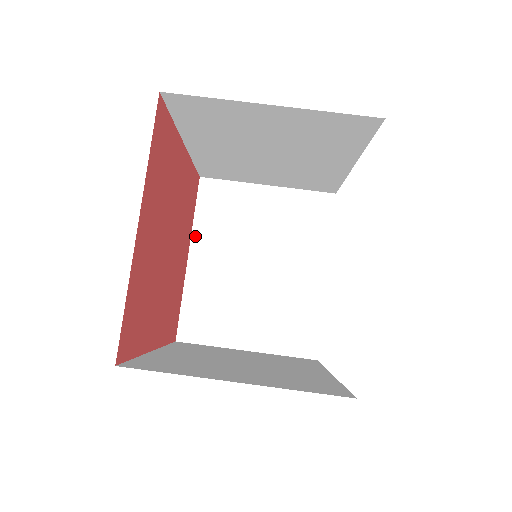
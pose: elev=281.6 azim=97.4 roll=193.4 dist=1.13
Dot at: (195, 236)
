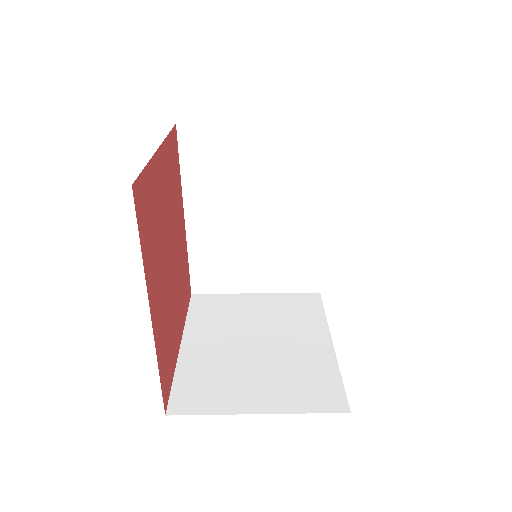
Dot at: (188, 329)
